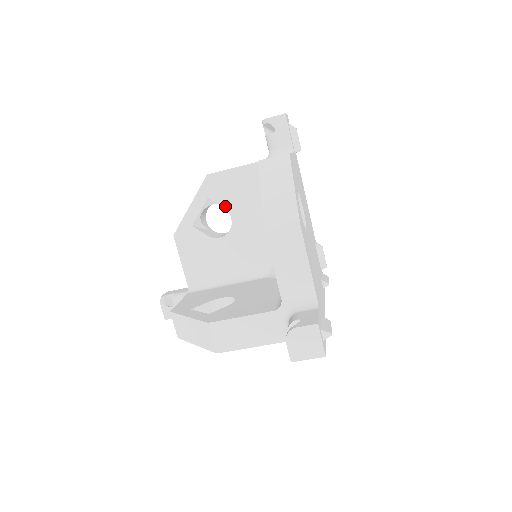
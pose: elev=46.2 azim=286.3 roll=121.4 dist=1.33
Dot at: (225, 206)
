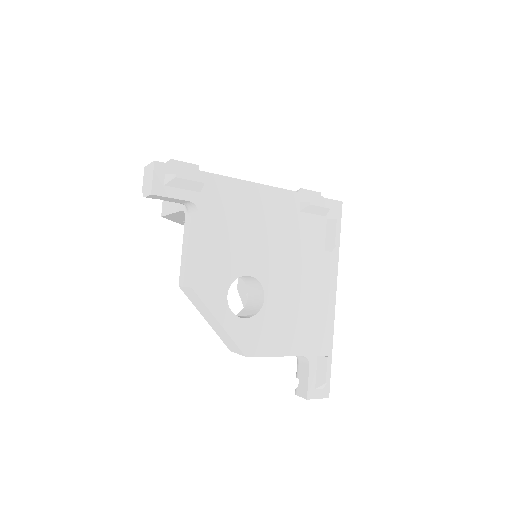
Dot at: occluded
